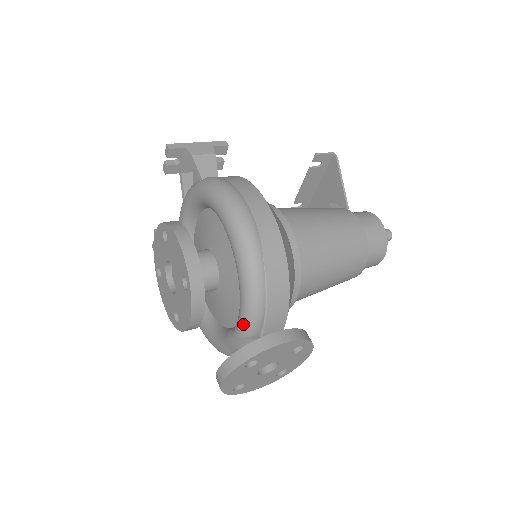
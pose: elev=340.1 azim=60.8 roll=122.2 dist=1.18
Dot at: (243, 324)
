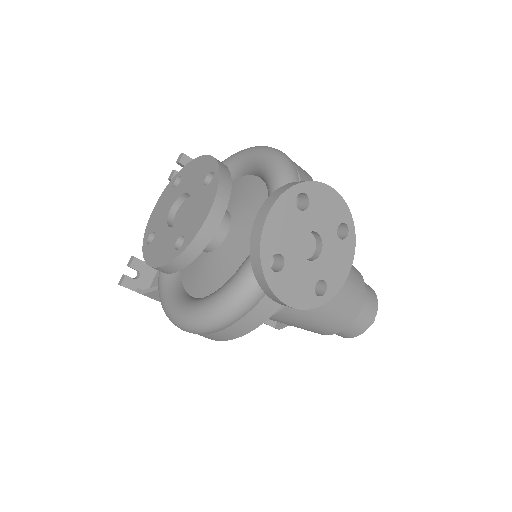
Dot at: occluded
